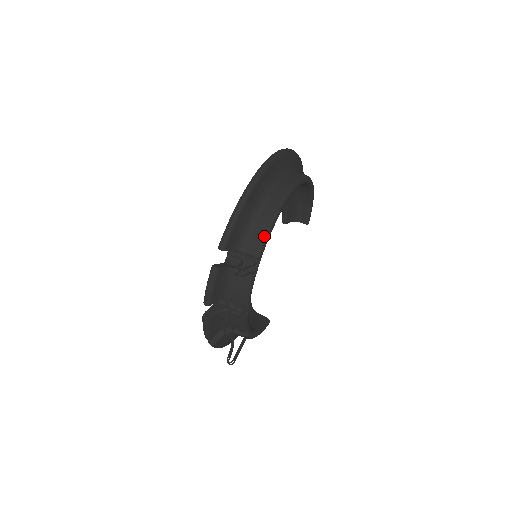
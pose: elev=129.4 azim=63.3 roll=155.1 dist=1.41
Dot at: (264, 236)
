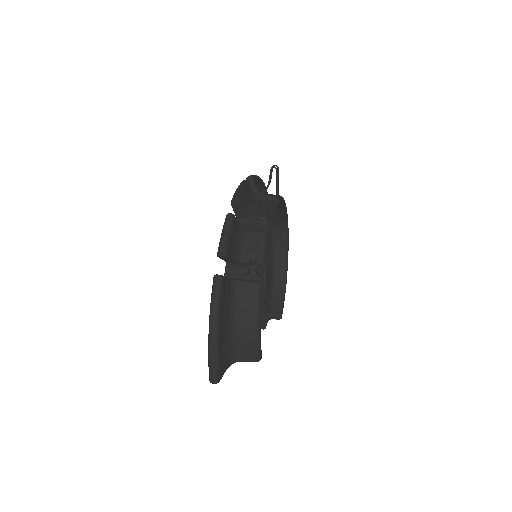
Dot at: (279, 195)
